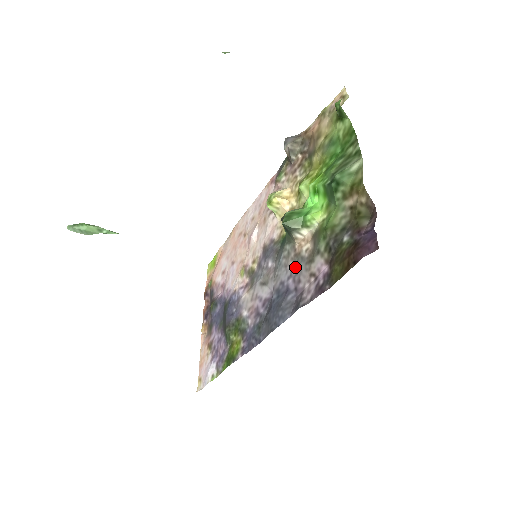
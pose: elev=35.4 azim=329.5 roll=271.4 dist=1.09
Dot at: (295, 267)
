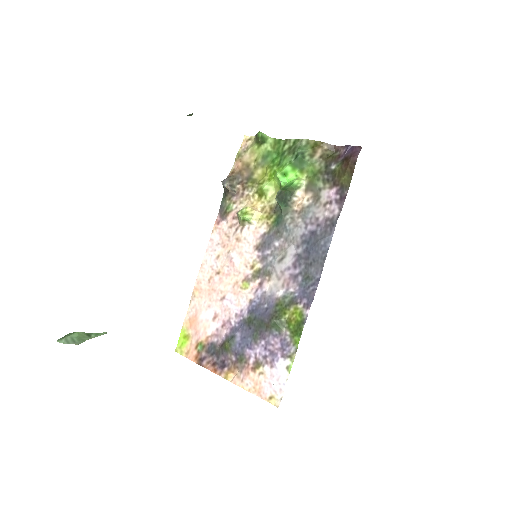
Dot at: (306, 217)
